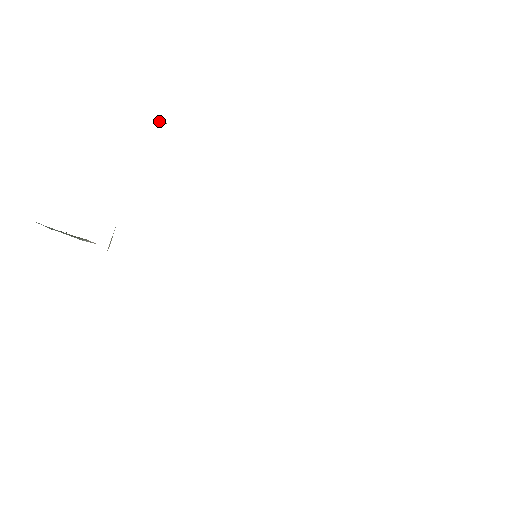
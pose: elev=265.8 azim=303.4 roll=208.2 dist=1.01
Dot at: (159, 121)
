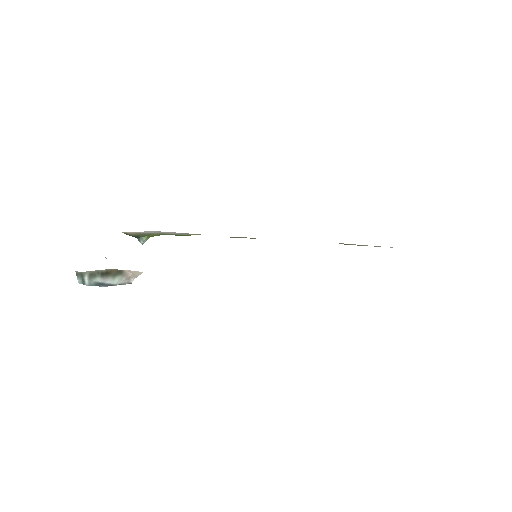
Dot at: (140, 242)
